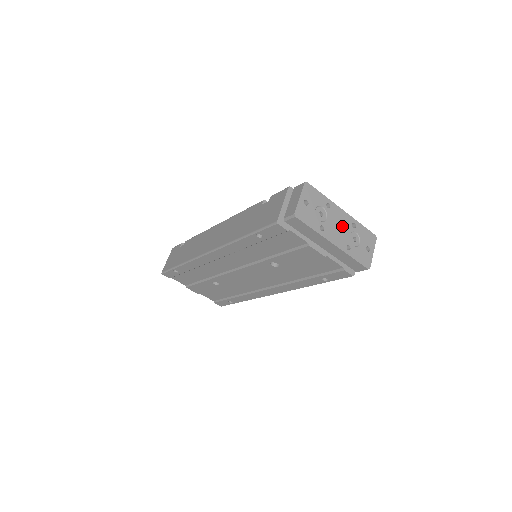
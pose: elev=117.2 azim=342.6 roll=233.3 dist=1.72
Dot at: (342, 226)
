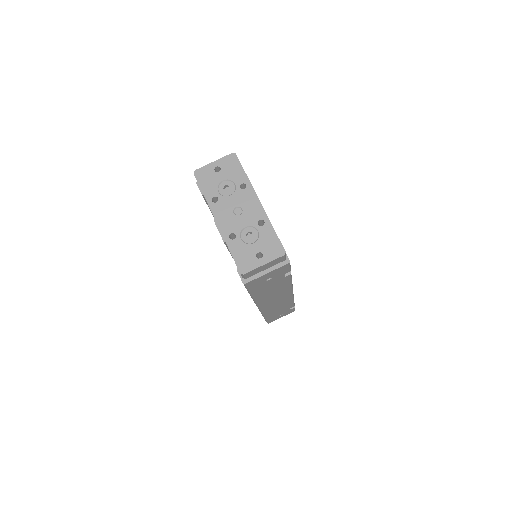
Dot at: (244, 213)
